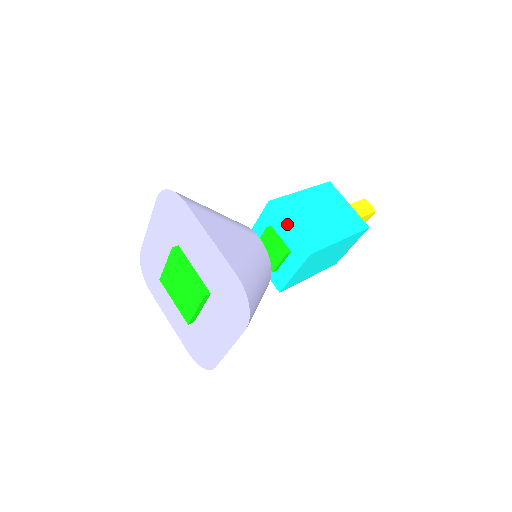
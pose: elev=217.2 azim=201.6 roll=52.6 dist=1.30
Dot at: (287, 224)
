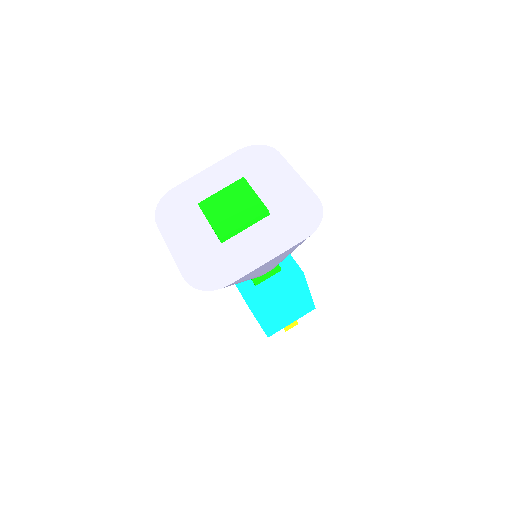
Dot at: occluded
